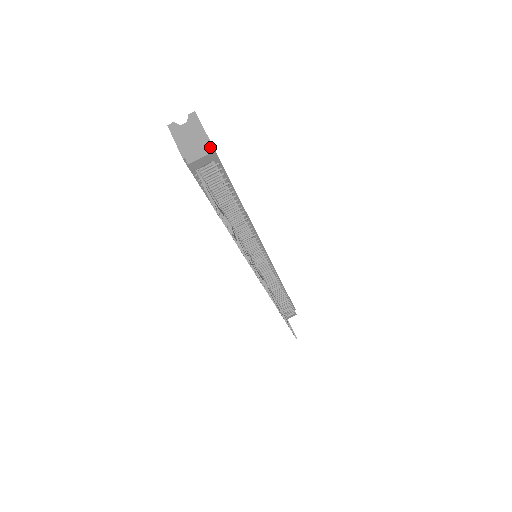
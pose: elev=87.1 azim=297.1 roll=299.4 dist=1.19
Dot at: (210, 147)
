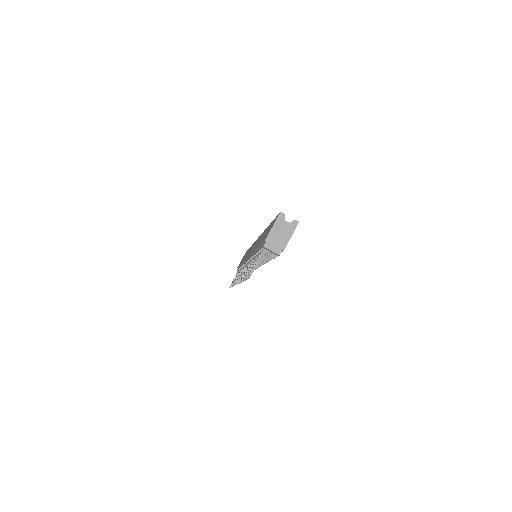
Dot at: (281, 251)
